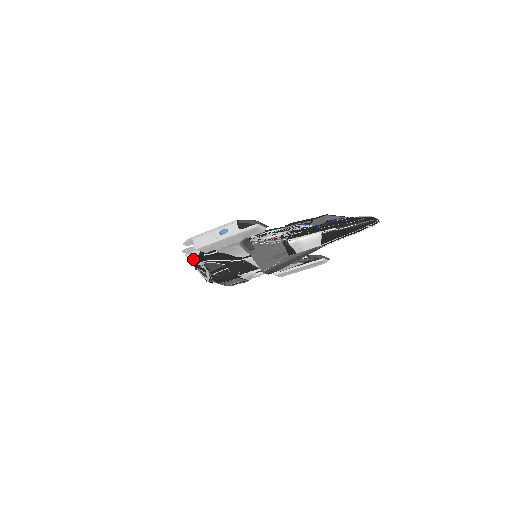
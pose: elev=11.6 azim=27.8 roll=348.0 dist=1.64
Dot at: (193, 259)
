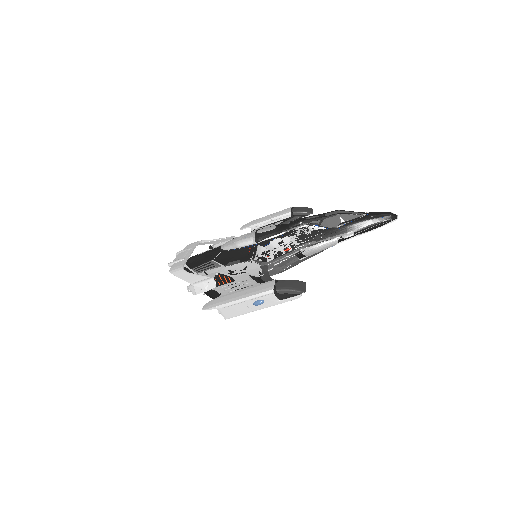
Dot at: (197, 293)
